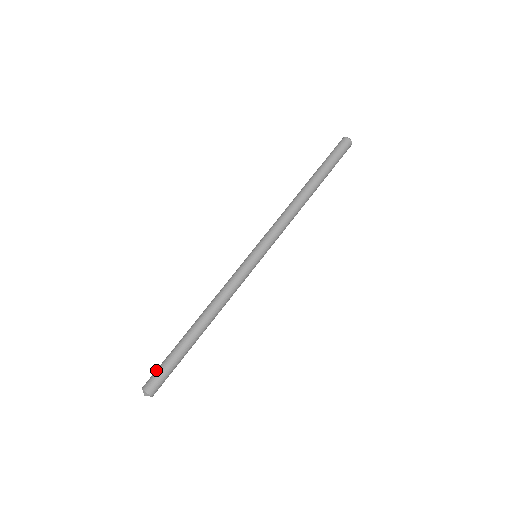
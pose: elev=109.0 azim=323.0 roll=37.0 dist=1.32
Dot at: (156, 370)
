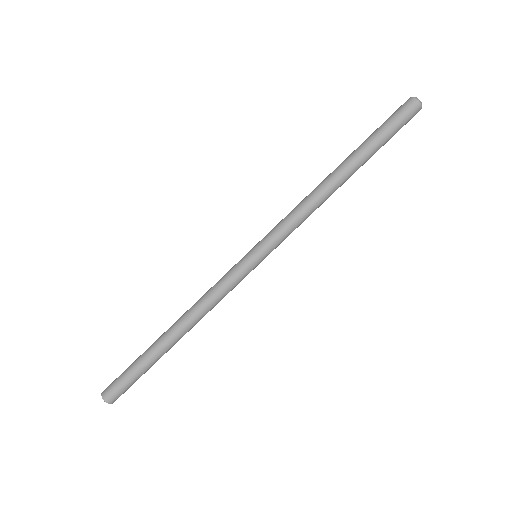
Dot at: occluded
